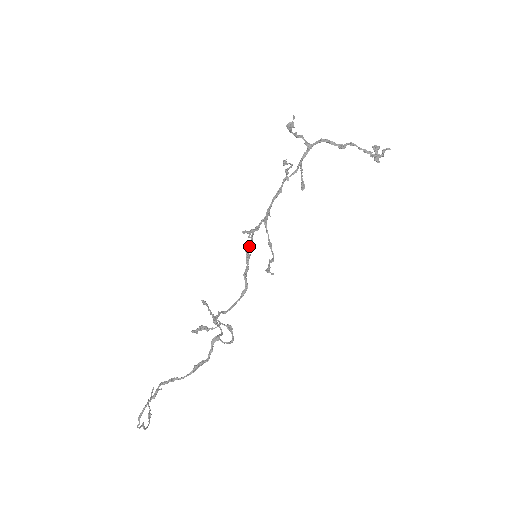
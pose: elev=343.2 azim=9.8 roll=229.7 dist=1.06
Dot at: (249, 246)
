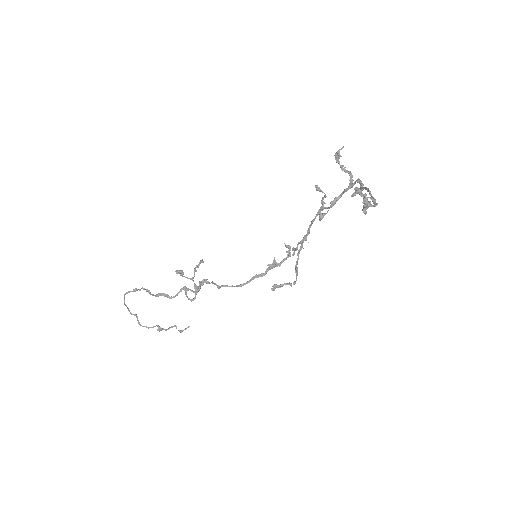
Dot at: (283, 260)
